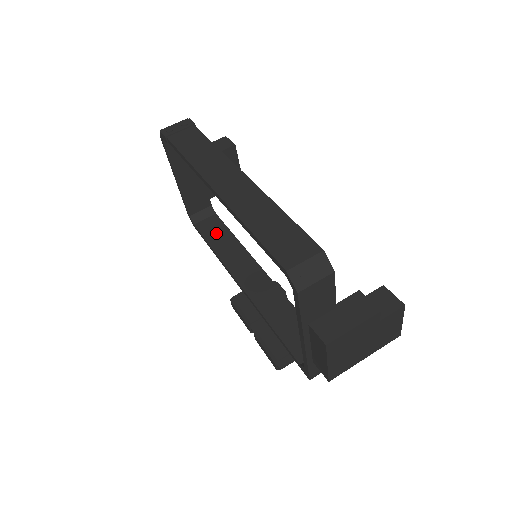
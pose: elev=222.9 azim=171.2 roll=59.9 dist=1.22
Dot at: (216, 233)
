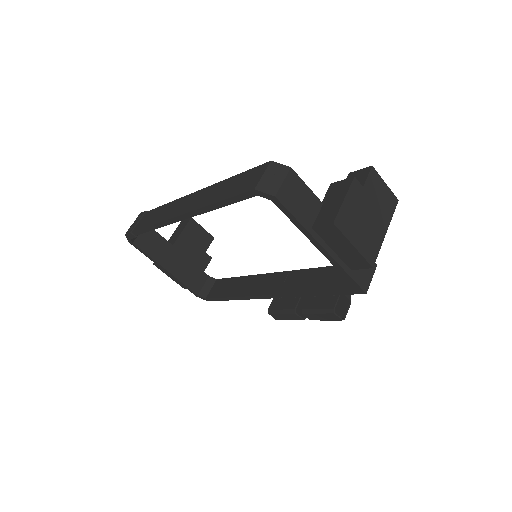
Dot at: (225, 288)
